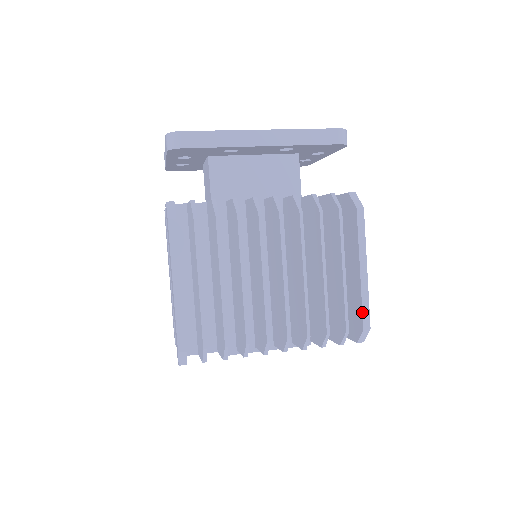
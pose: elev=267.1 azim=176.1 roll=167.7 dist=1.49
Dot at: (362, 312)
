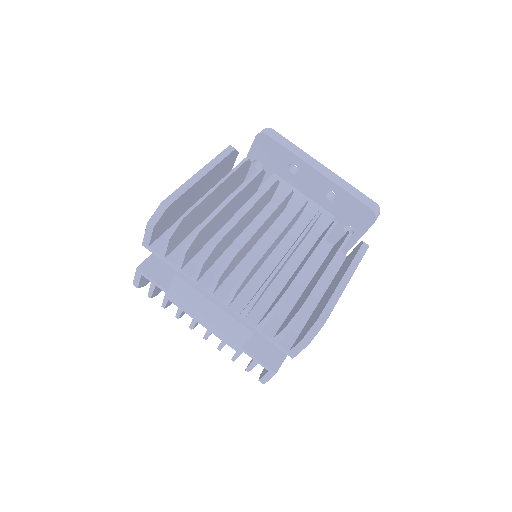
Dot at: (326, 305)
